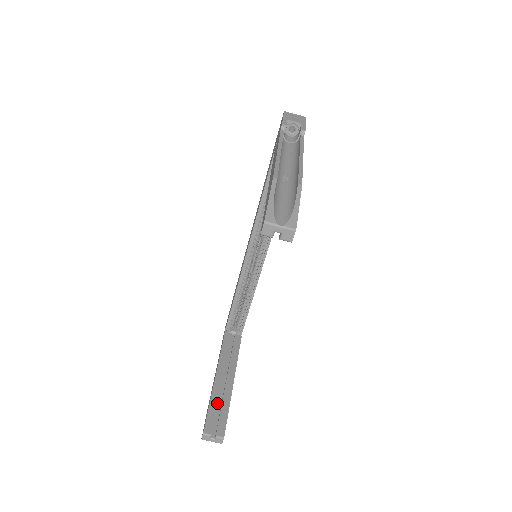
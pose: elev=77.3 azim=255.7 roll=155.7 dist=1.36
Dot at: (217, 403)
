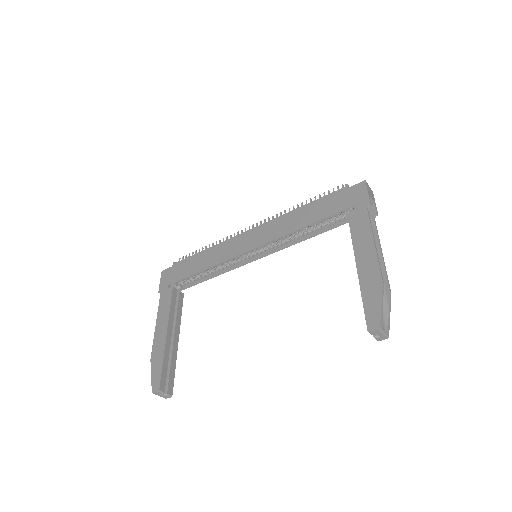
Dot at: (168, 362)
